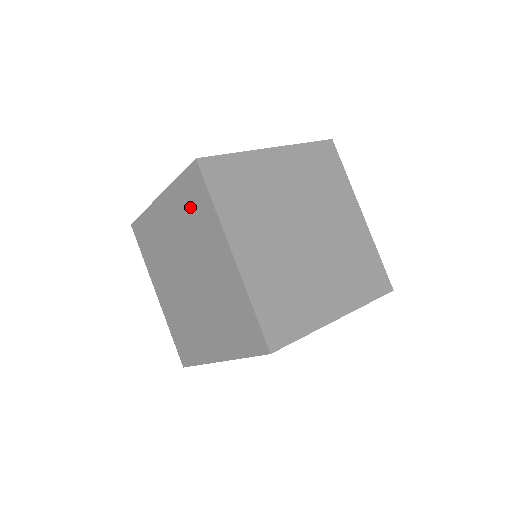
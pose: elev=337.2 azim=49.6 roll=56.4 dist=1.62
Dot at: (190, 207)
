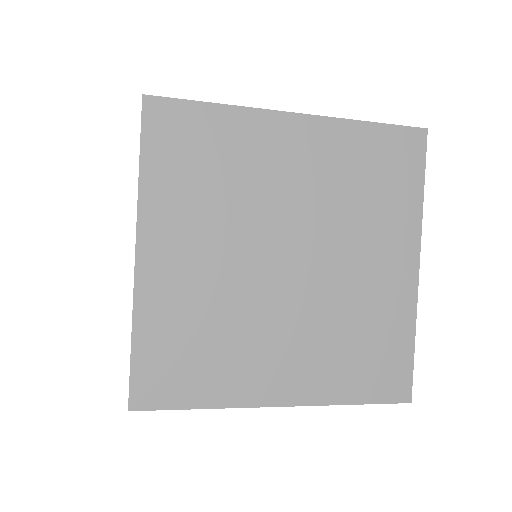
Dot at: occluded
